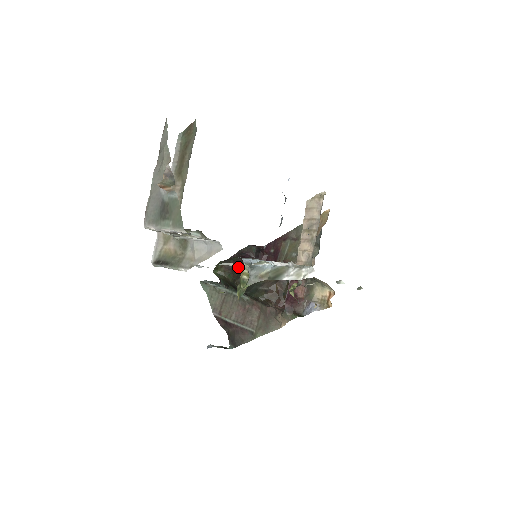
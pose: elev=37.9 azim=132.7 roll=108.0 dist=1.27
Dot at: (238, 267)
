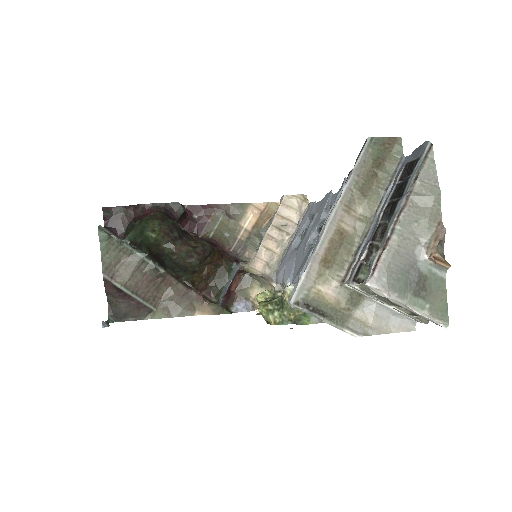
Dot at: (180, 237)
